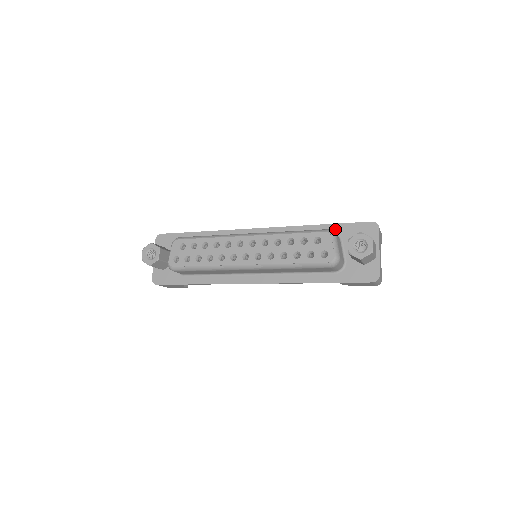
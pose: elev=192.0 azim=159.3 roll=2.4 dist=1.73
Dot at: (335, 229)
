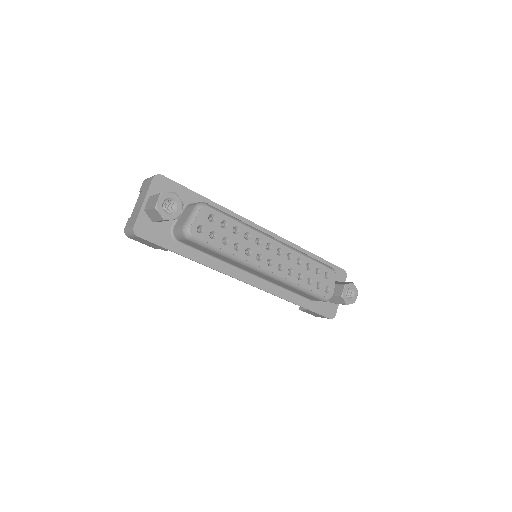
Dot at: occluded
